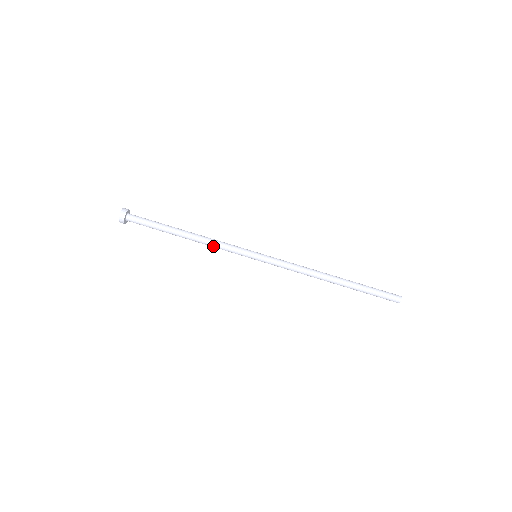
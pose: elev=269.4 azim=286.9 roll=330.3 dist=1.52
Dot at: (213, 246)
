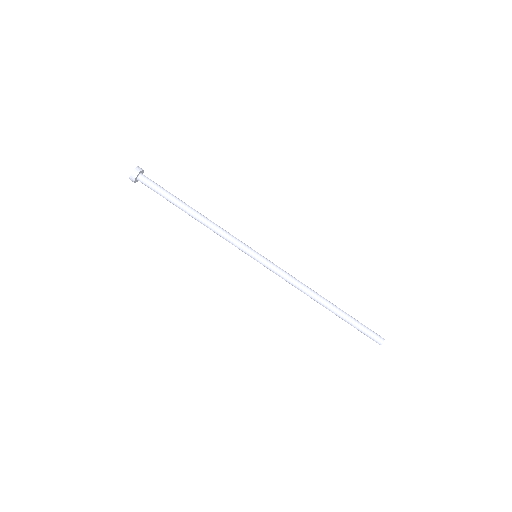
Dot at: (216, 233)
